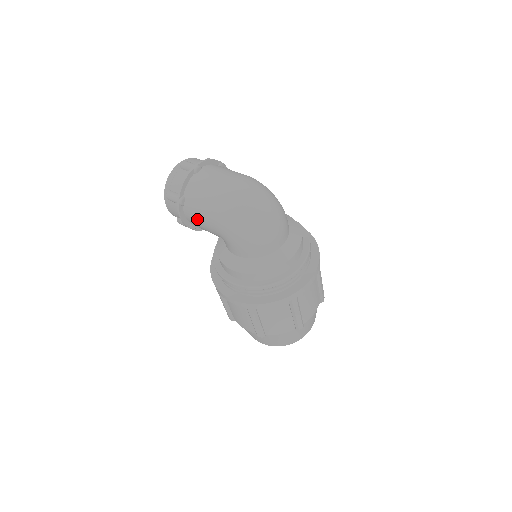
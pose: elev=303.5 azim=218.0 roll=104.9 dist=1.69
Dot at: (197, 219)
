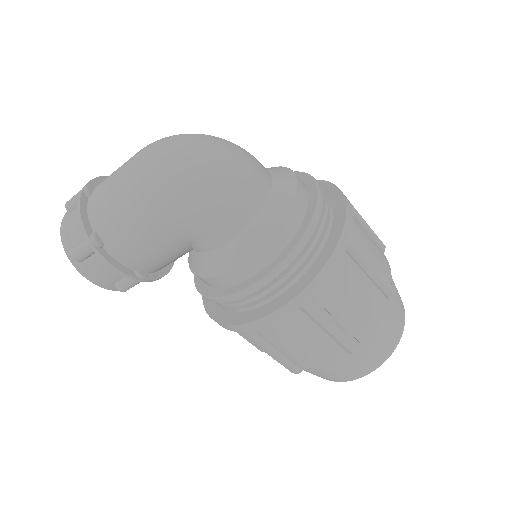
Dot at: (134, 244)
